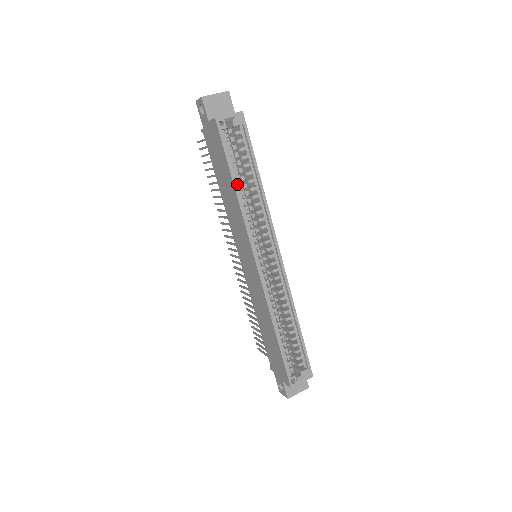
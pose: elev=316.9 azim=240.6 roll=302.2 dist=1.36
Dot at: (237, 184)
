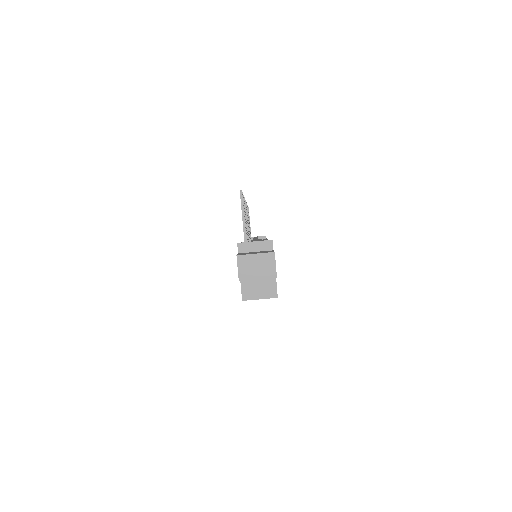
Dot at: occluded
